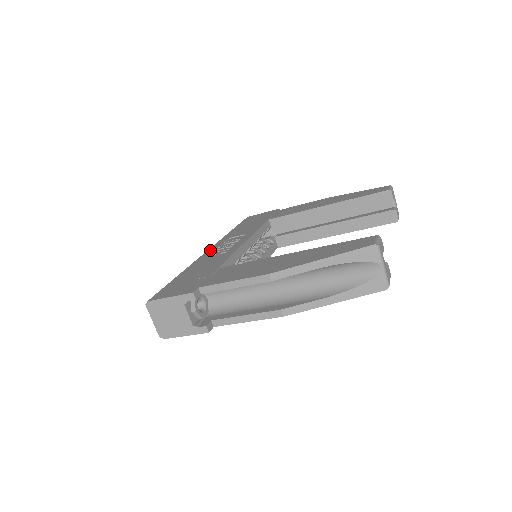
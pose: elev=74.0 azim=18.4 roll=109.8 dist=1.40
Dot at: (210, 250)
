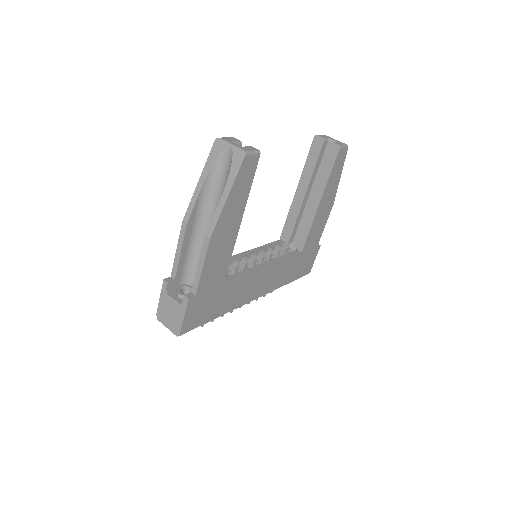
Dot at: occluded
